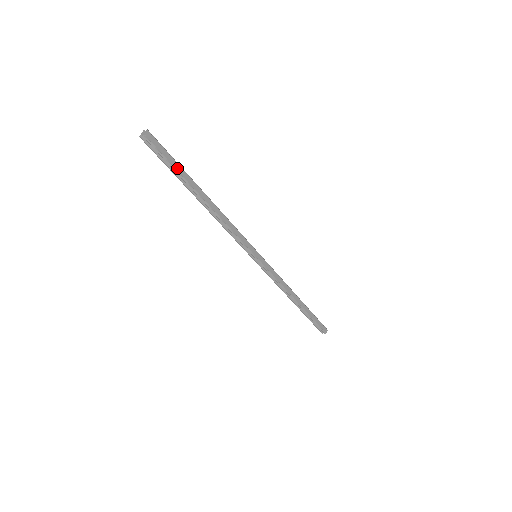
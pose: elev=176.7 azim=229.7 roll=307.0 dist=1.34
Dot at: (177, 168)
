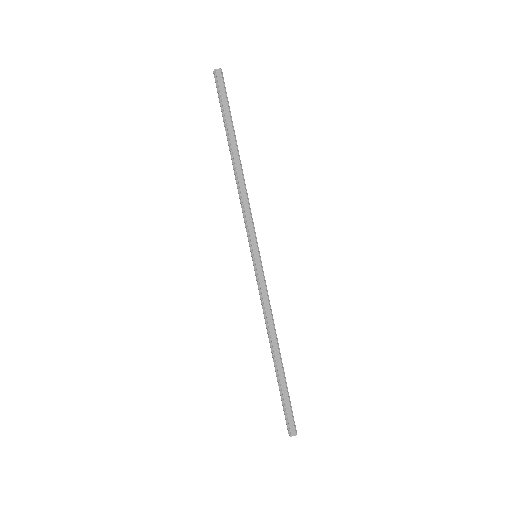
Dot at: (226, 113)
